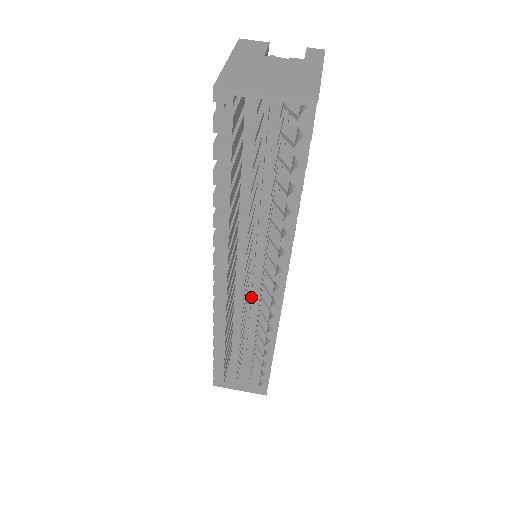
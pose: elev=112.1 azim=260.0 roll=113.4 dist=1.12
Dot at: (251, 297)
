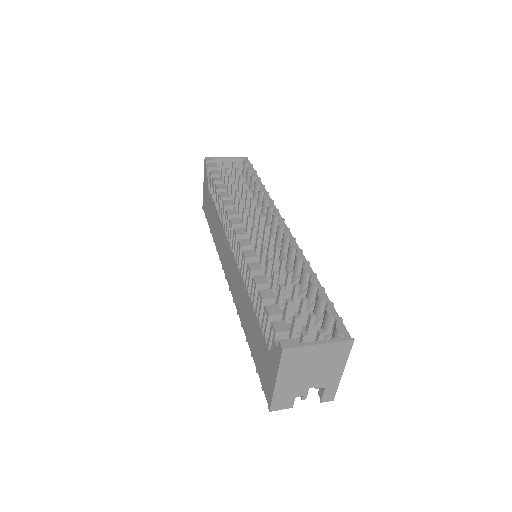
Dot at: occluded
